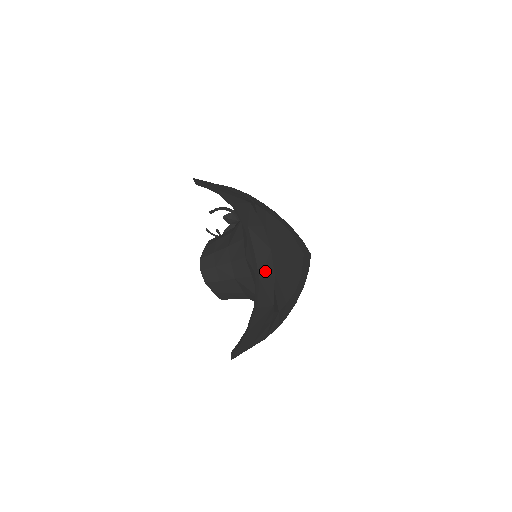
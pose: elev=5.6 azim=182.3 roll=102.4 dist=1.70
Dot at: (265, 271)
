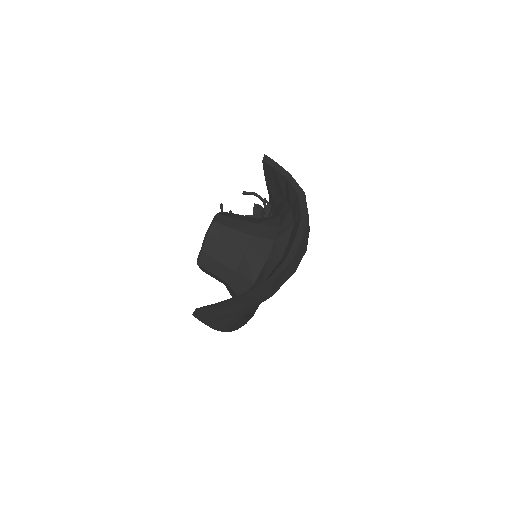
Dot at: (297, 259)
